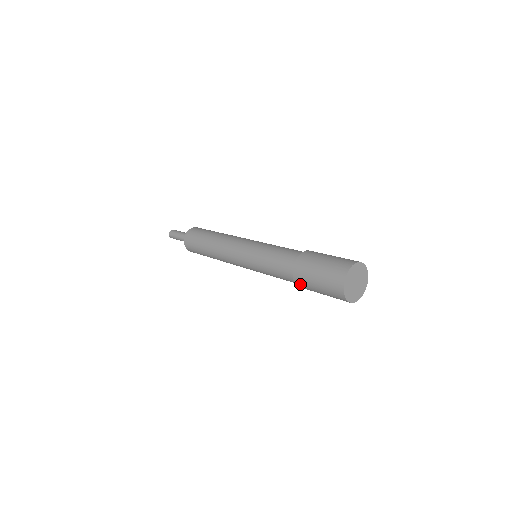
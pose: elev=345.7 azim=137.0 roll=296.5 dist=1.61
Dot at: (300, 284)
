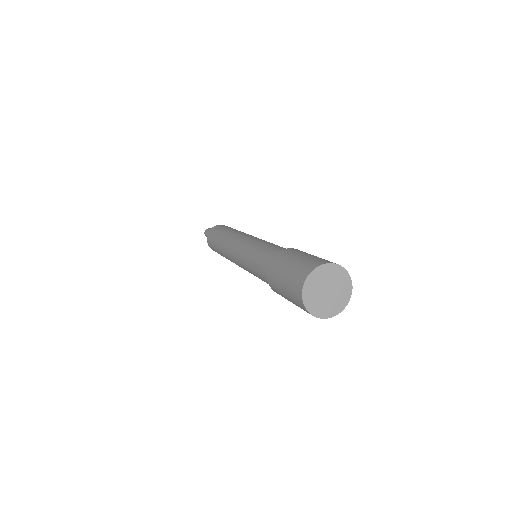
Dot at: (276, 292)
